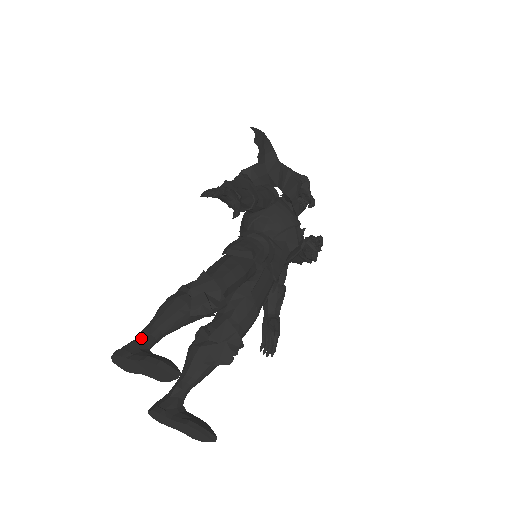
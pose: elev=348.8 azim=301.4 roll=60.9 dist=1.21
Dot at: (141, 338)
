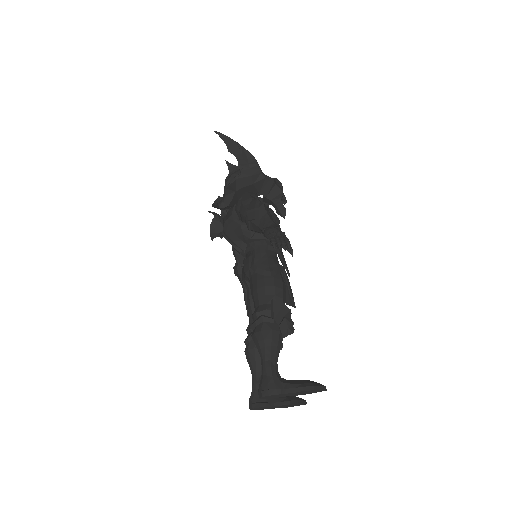
Dot at: (273, 373)
